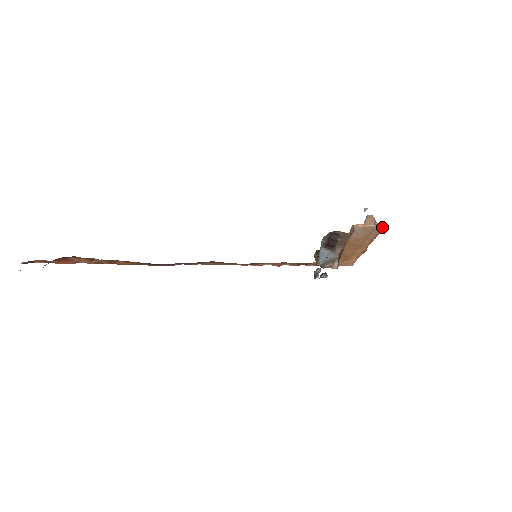
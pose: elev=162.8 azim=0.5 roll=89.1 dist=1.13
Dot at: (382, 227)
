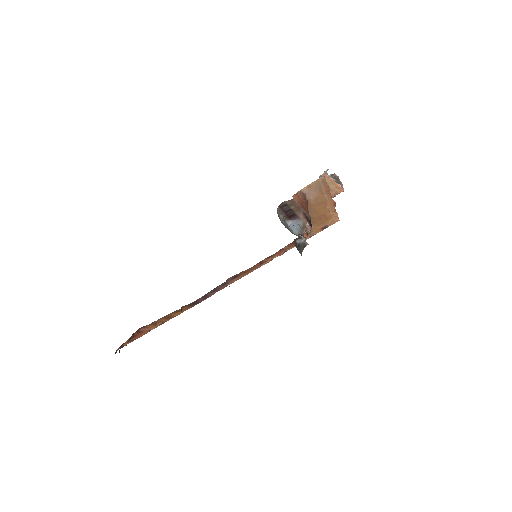
Dot at: (323, 178)
